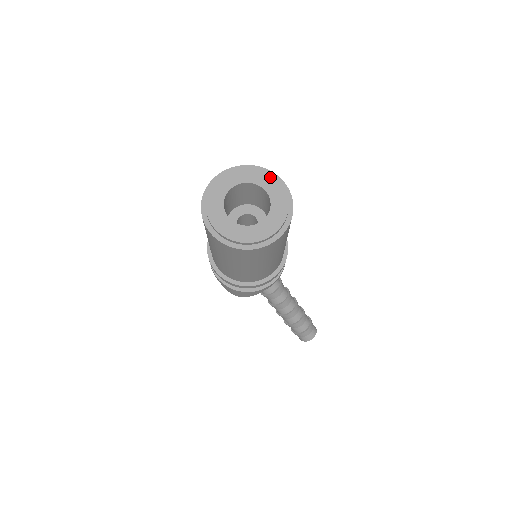
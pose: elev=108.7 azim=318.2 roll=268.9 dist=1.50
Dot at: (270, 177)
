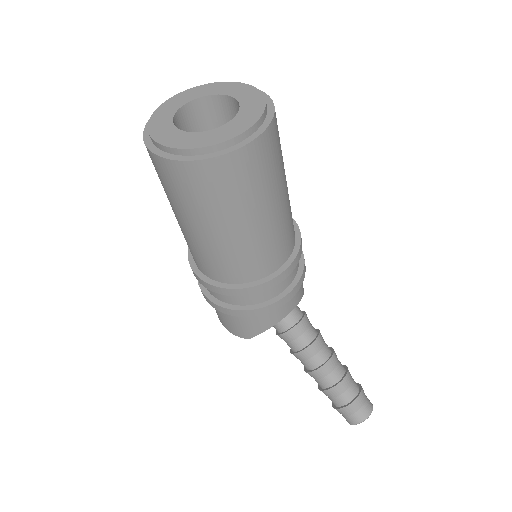
Dot at: (243, 86)
